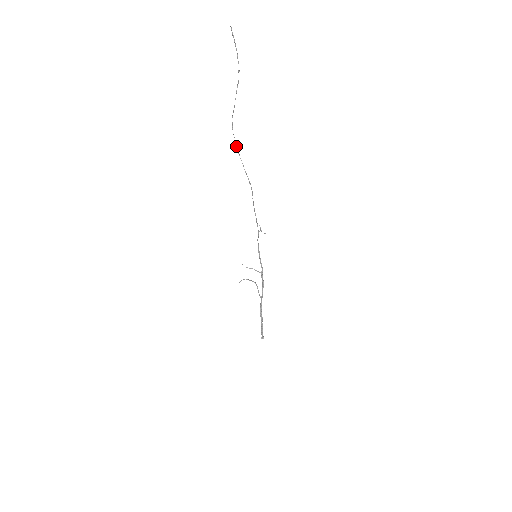
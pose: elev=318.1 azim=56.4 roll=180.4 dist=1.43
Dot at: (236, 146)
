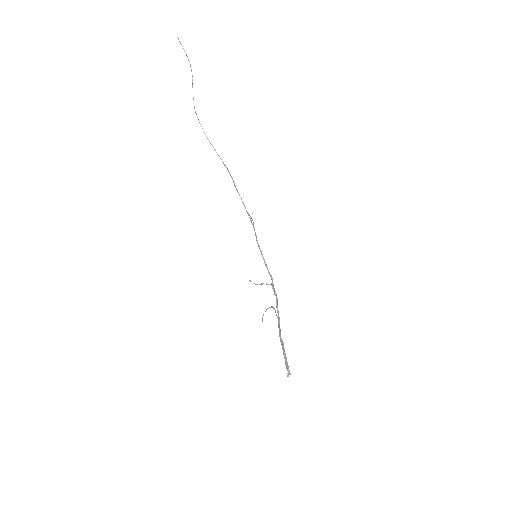
Dot at: occluded
